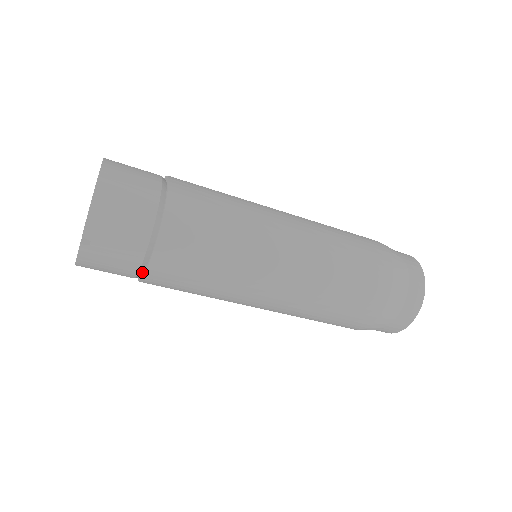
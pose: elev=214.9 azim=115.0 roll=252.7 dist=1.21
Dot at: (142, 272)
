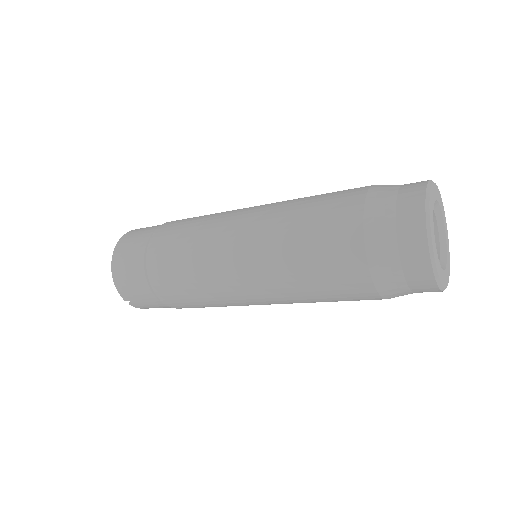
Dot at: occluded
